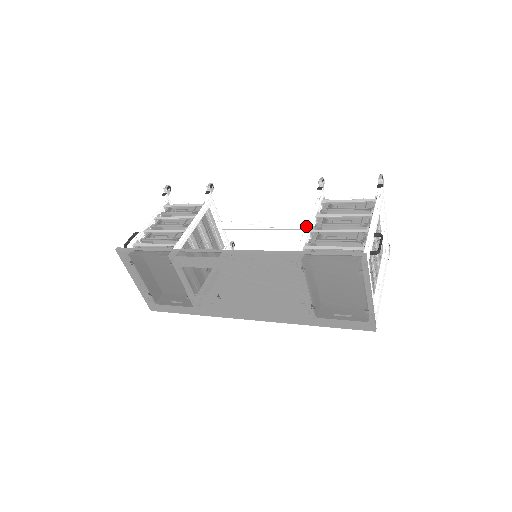
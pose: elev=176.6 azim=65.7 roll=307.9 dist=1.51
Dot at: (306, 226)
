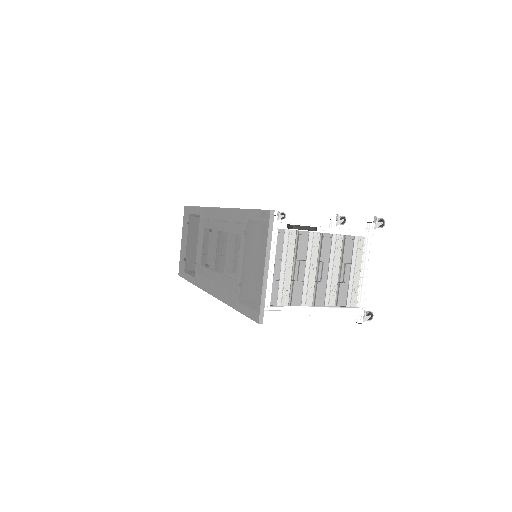
Dot at: occluded
